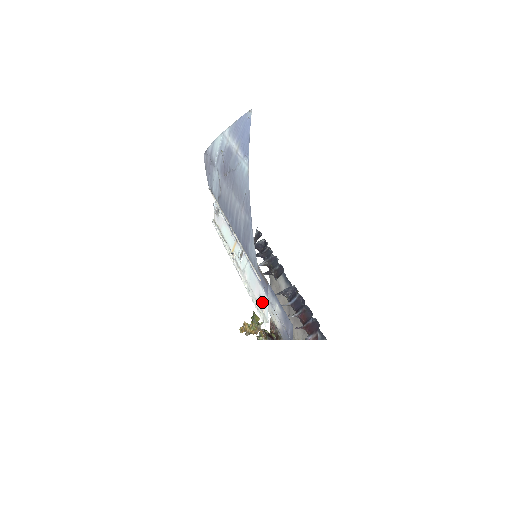
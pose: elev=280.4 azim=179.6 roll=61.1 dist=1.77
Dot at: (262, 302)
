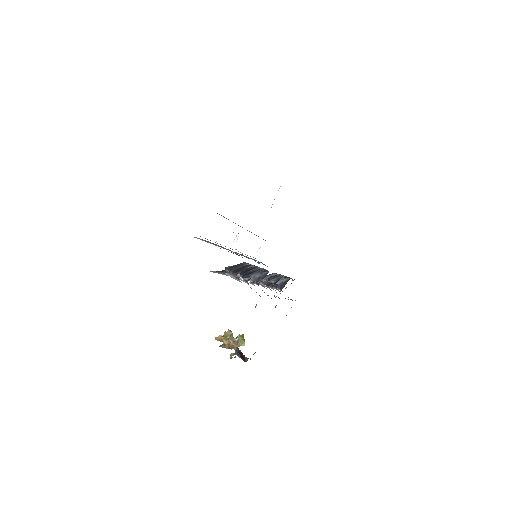
Dot at: occluded
